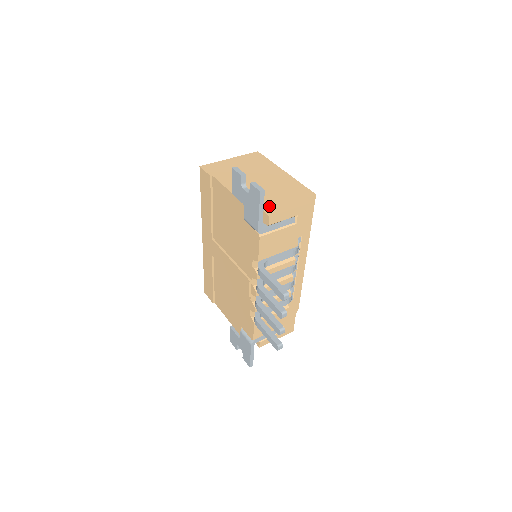
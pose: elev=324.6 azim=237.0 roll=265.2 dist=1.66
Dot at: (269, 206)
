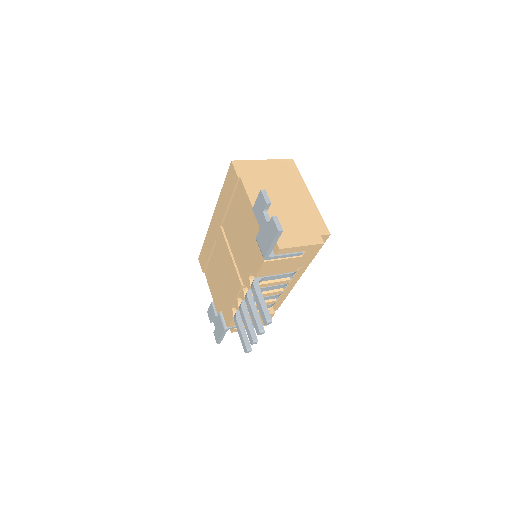
Dot at: (283, 236)
